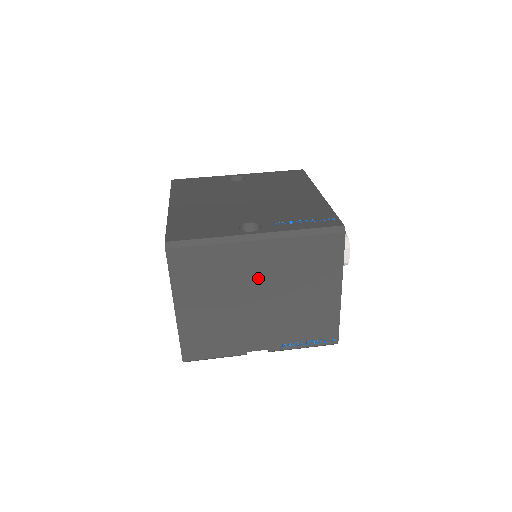
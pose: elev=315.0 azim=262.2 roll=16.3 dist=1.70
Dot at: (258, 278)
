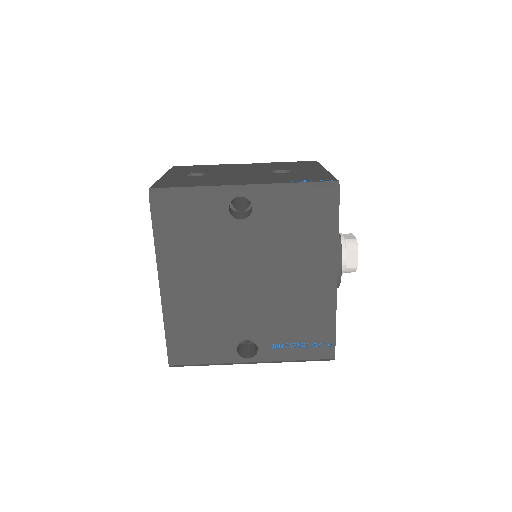
Dot at: occluded
